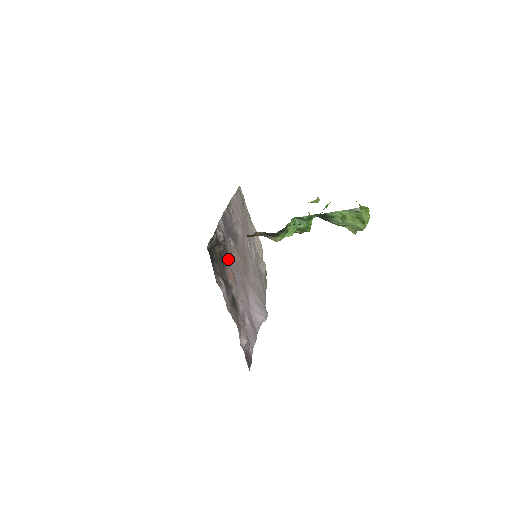
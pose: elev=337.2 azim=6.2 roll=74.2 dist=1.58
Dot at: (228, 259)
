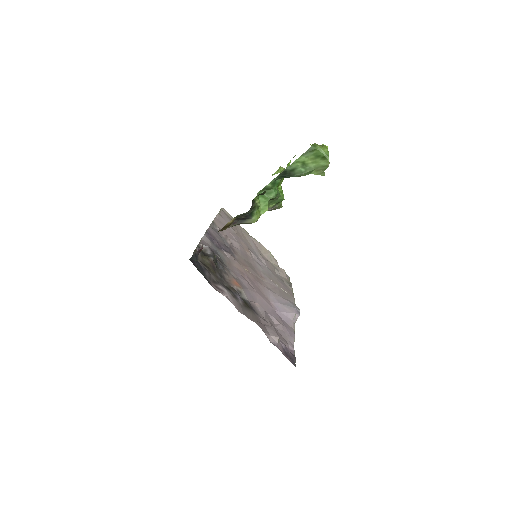
Dot at: (227, 269)
